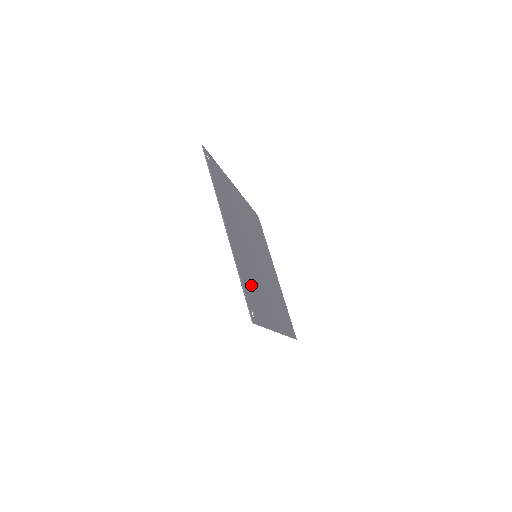
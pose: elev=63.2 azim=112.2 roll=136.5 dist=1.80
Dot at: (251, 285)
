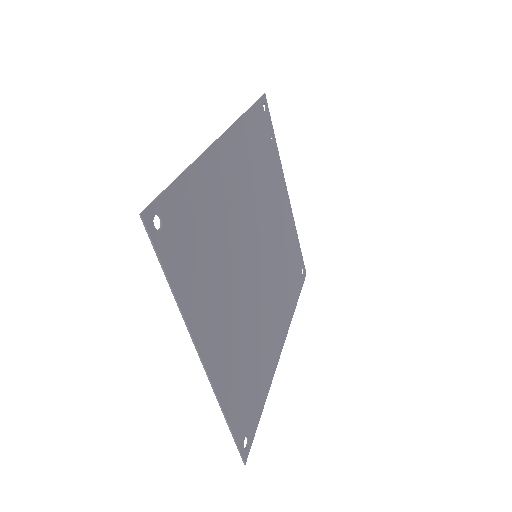
Dot at: (245, 377)
